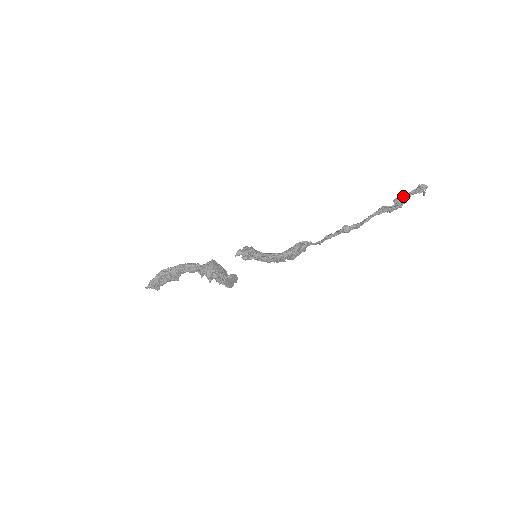
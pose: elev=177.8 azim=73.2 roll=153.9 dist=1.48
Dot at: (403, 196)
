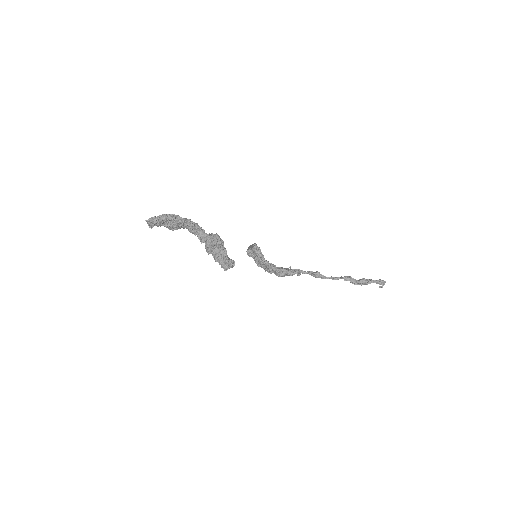
Dot at: (371, 280)
